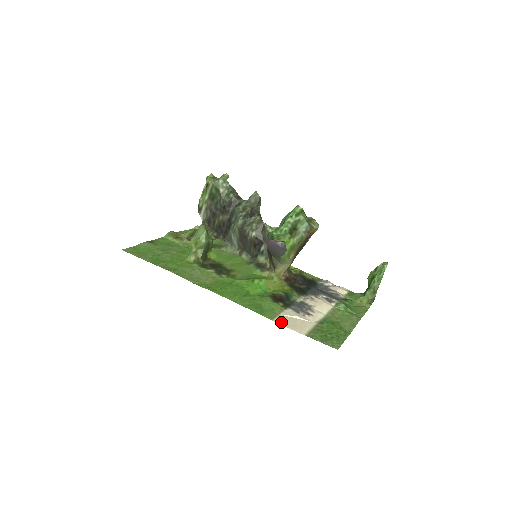
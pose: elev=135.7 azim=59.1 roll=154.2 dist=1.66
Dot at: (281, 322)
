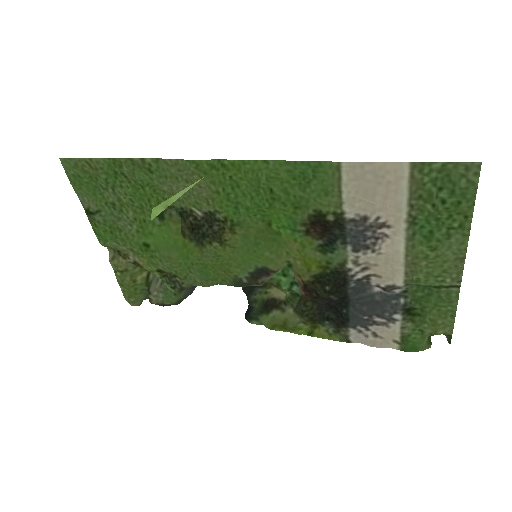
Dot at: (356, 169)
